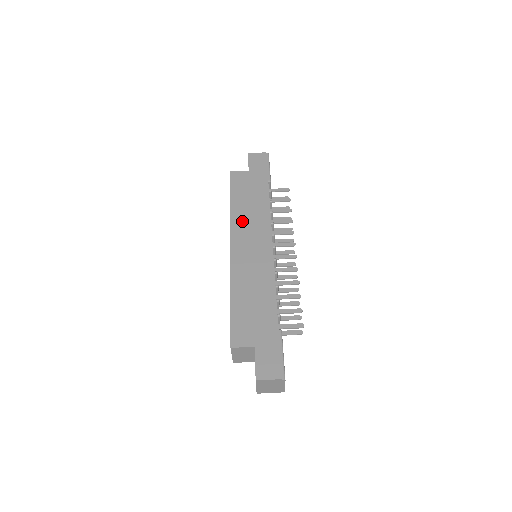
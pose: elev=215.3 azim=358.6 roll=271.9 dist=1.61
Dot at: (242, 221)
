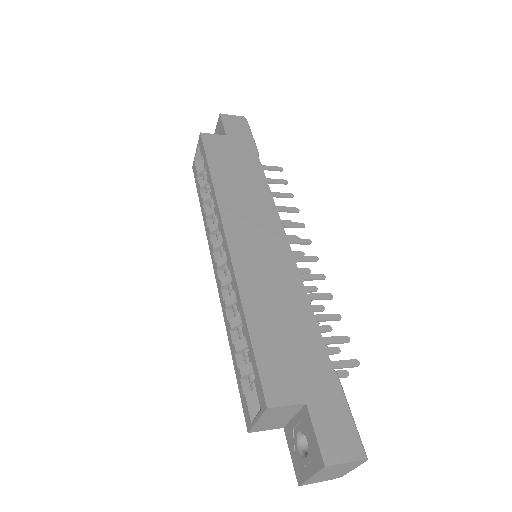
Dot at: (234, 201)
